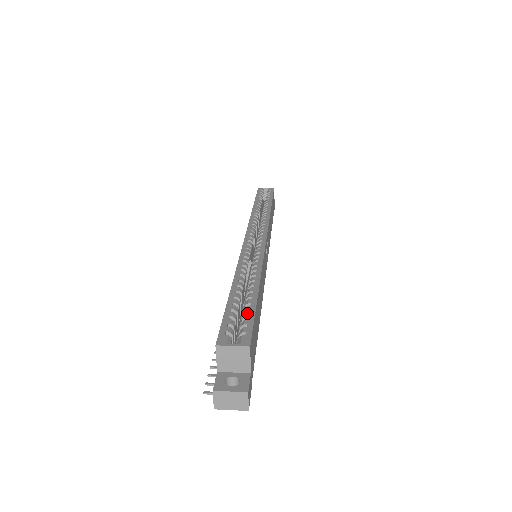
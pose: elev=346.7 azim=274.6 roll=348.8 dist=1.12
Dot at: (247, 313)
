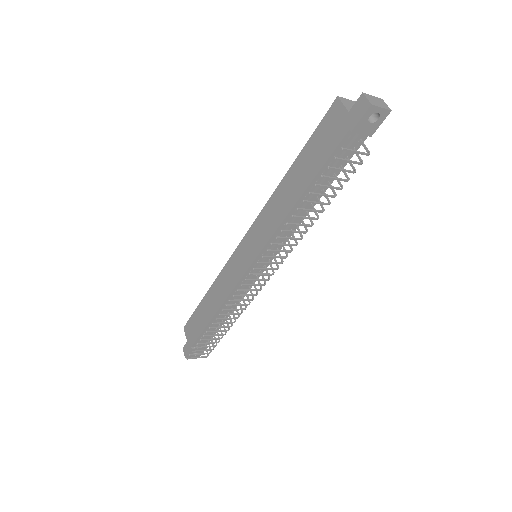
Dot at: occluded
